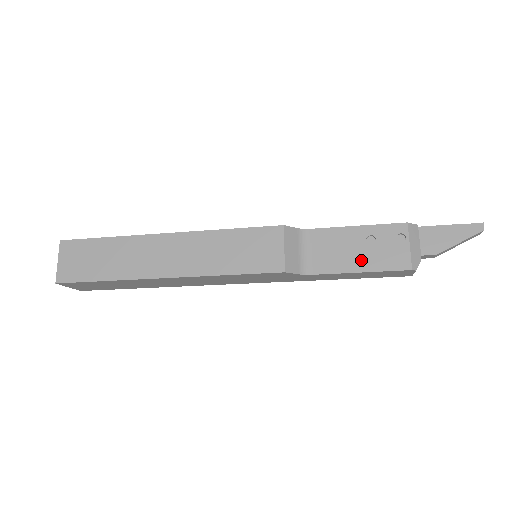
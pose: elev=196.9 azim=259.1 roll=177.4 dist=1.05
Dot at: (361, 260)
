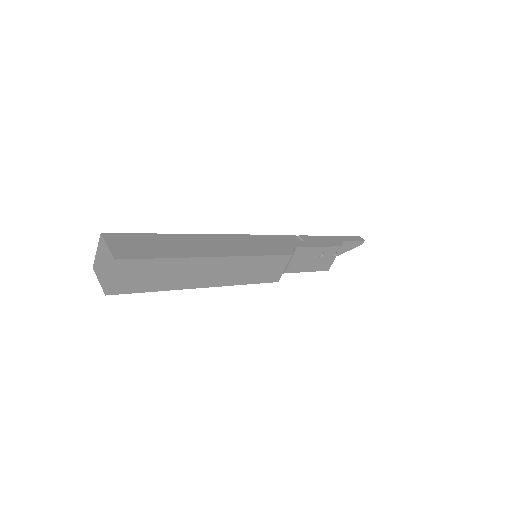
Dot at: (311, 266)
